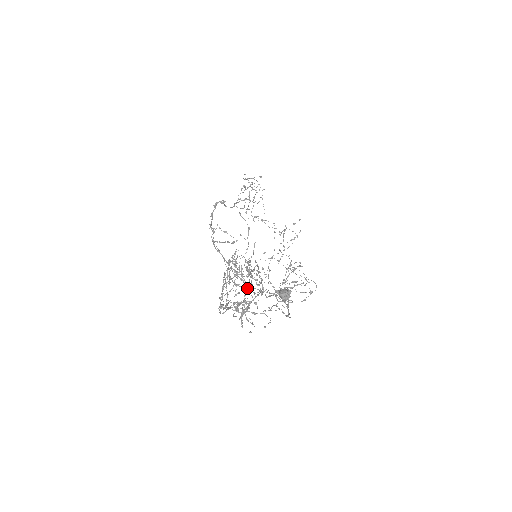
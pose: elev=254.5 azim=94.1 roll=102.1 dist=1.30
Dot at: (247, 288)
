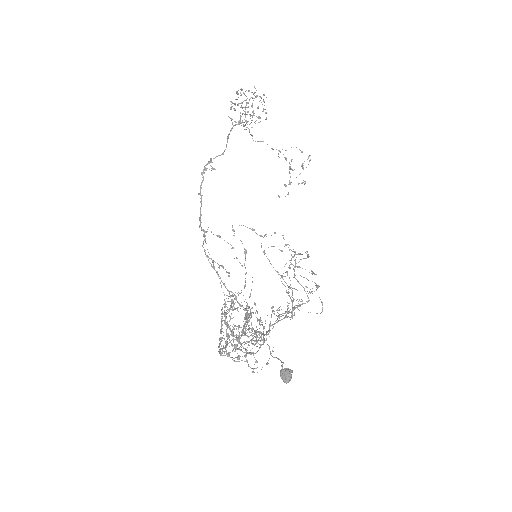
Dot at: (246, 351)
